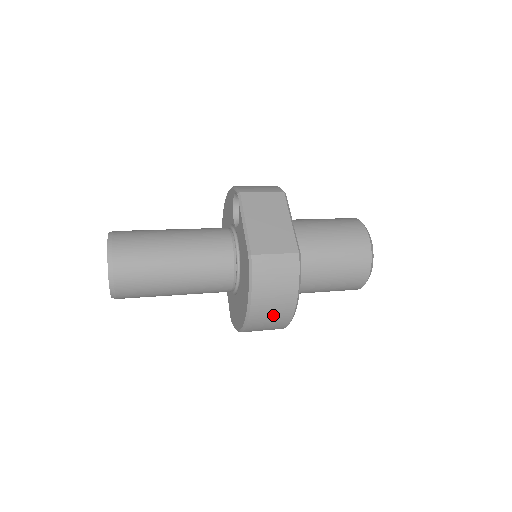
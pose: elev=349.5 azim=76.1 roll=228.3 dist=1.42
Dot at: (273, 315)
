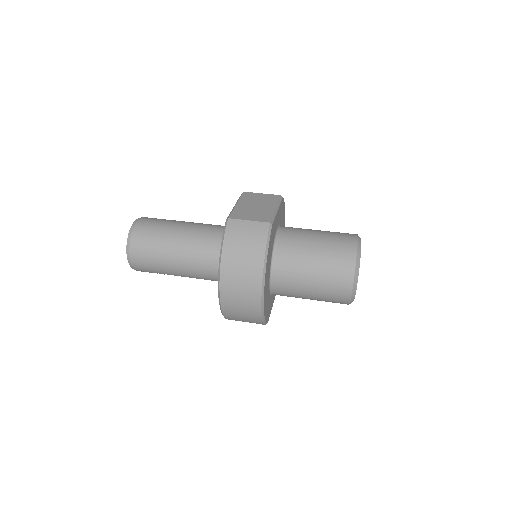
Dot at: (242, 280)
